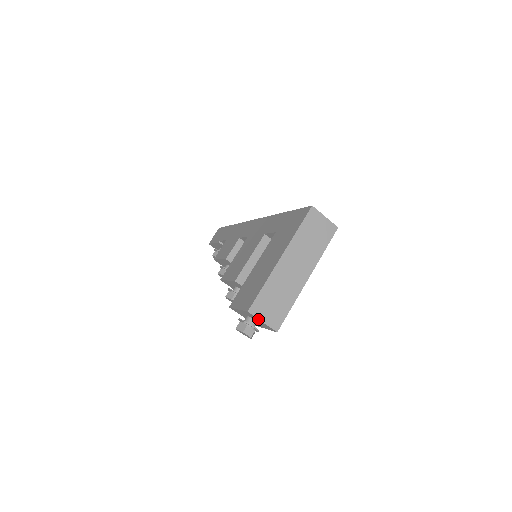
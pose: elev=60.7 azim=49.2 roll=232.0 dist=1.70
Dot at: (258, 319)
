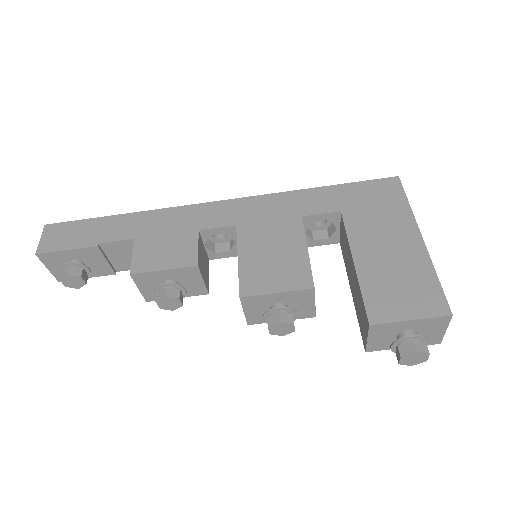
Dot at: (447, 326)
